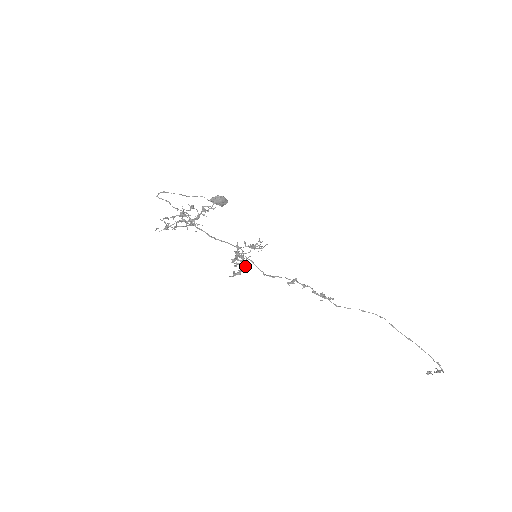
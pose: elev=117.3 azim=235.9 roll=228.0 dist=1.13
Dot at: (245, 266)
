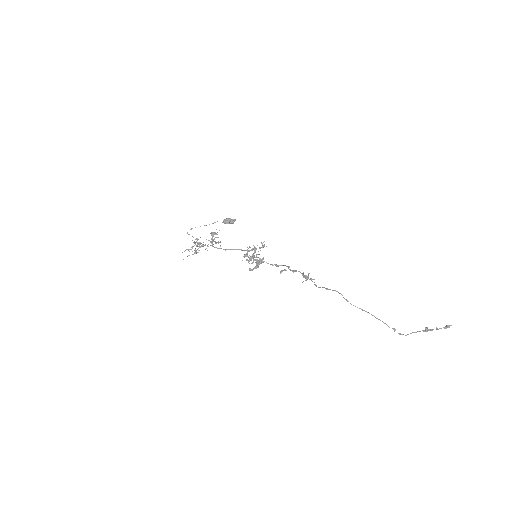
Dot at: (260, 261)
